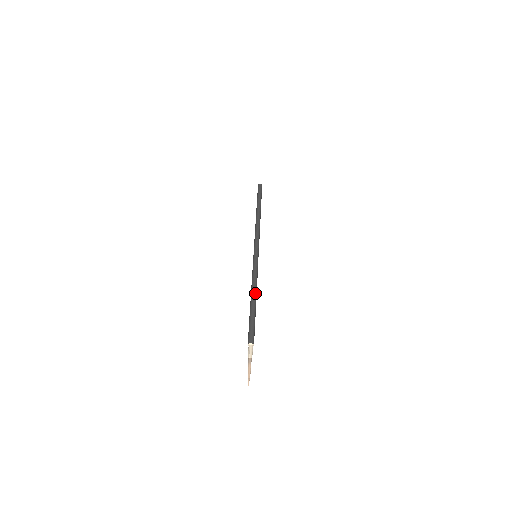
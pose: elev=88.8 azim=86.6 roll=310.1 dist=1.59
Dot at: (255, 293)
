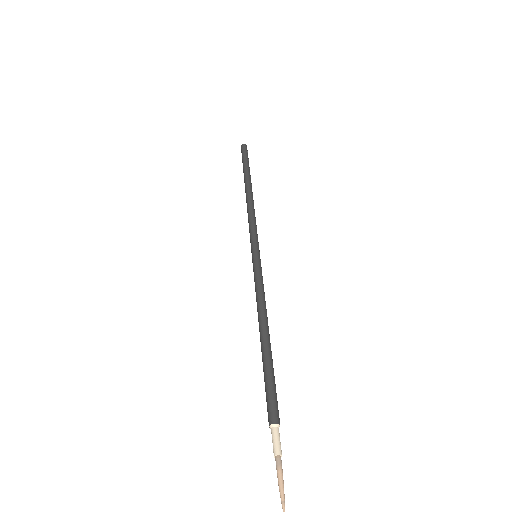
Dot at: occluded
